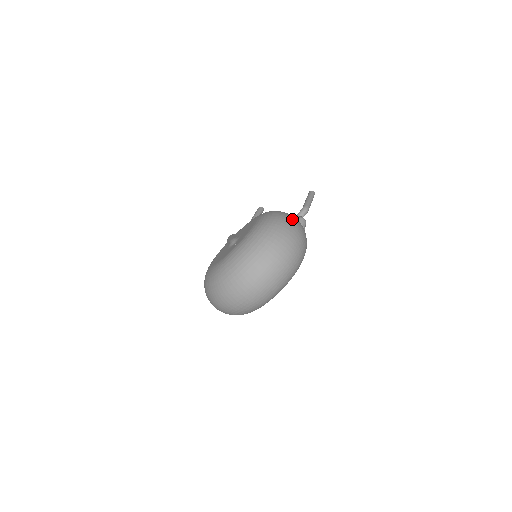
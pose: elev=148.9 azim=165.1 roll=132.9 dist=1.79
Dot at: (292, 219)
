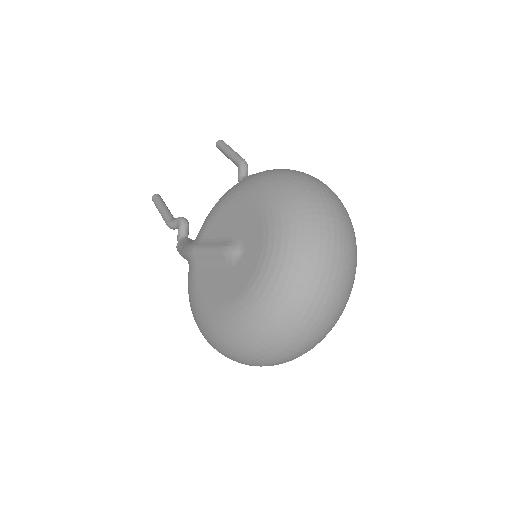
Dot at: (301, 172)
